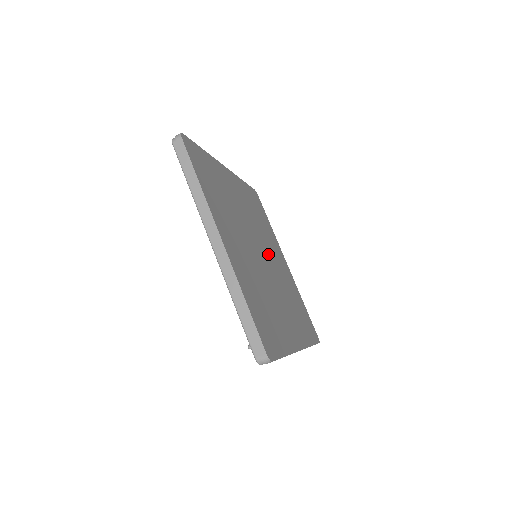
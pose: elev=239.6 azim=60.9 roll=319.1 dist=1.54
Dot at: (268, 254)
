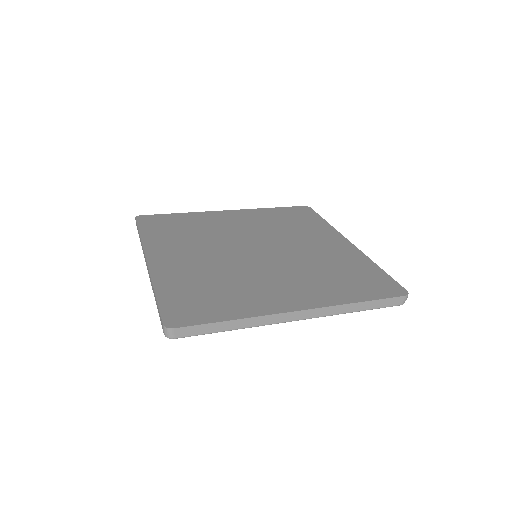
Dot at: (244, 238)
